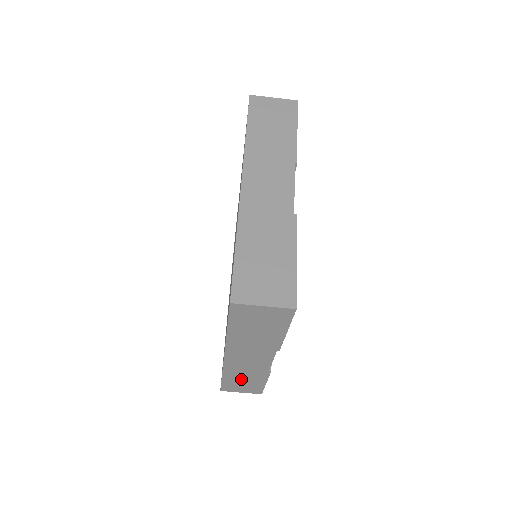
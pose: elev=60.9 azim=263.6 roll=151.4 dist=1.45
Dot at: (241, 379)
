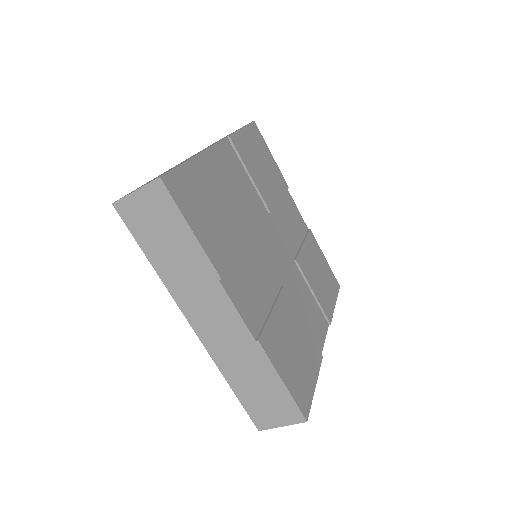
Dot at: (250, 382)
